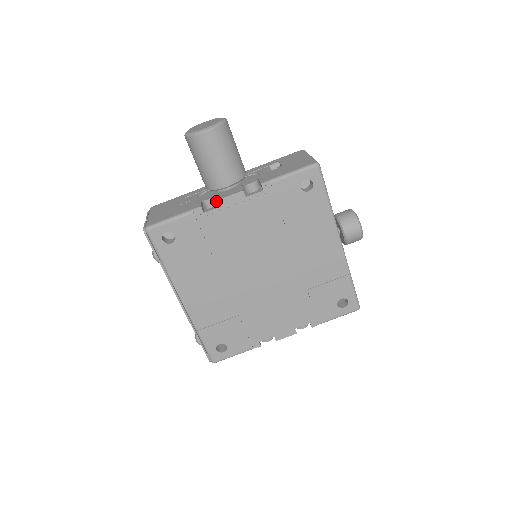
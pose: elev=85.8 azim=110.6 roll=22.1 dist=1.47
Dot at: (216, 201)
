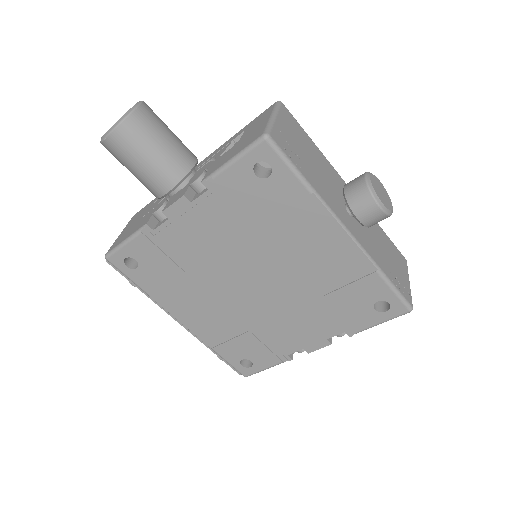
Dot at: occluded
